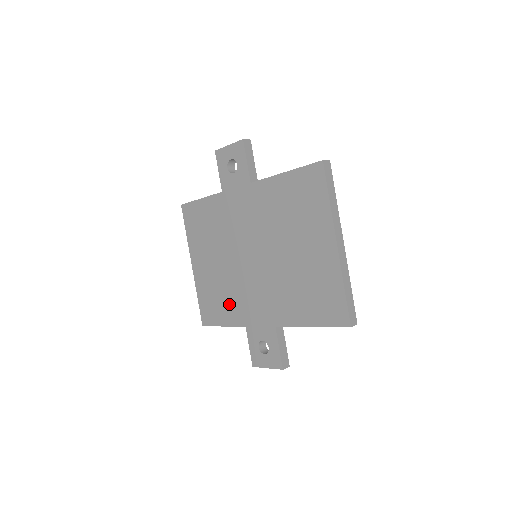
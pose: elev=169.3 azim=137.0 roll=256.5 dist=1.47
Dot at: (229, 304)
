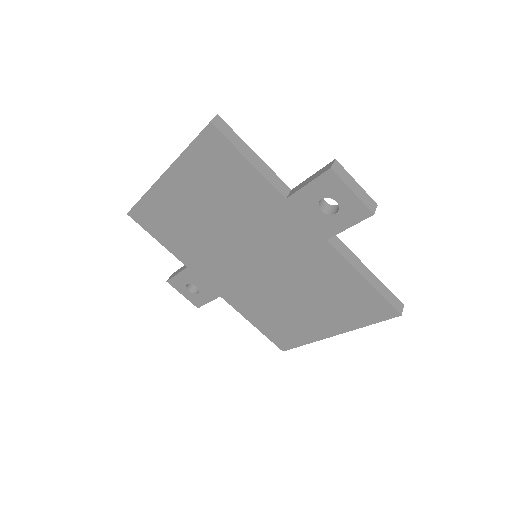
Dot at: (184, 244)
